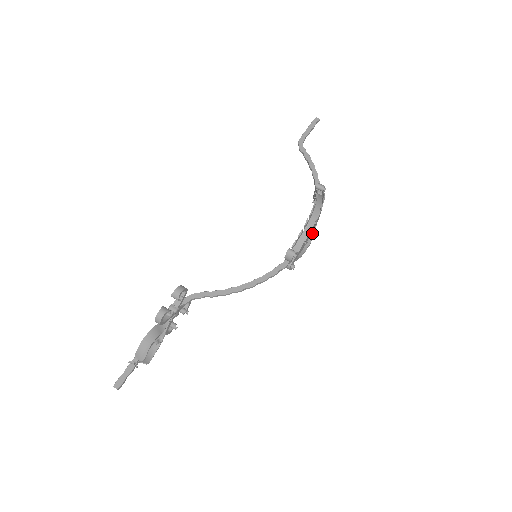
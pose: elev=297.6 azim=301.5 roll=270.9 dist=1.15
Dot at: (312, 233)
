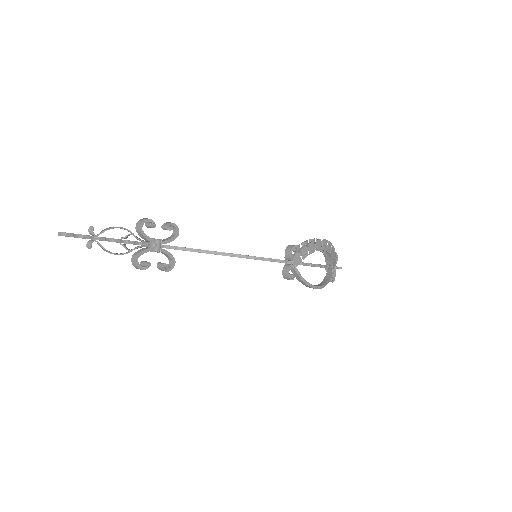
Dot at: (318, 265)
